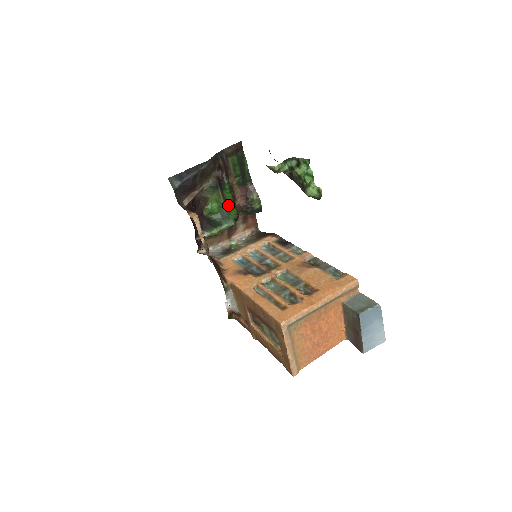
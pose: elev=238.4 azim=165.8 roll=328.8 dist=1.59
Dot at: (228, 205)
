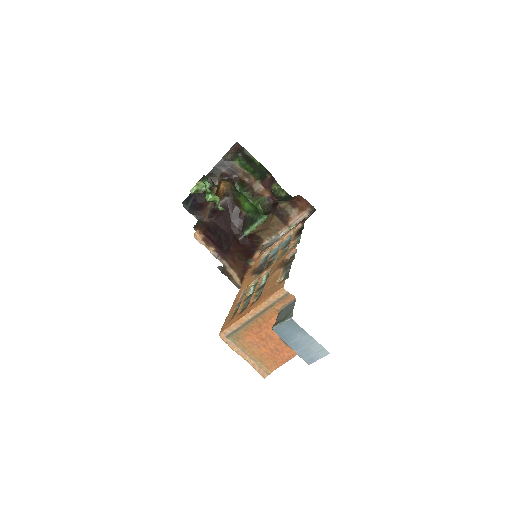
Dot at: (251, 203)
